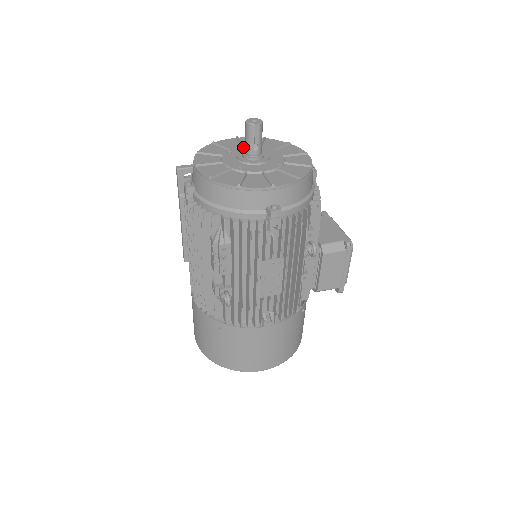
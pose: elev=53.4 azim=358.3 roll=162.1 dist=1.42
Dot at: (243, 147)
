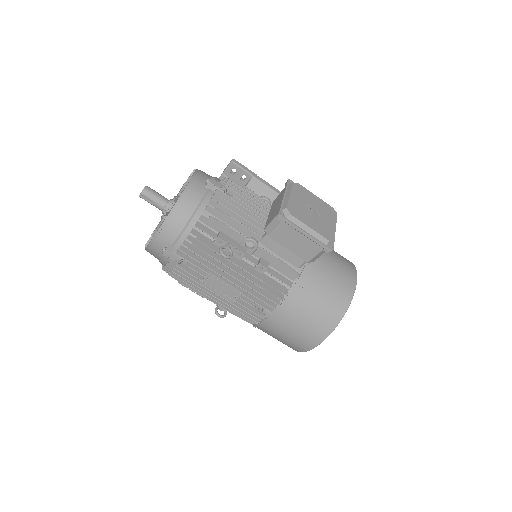
Dot at: occluded
